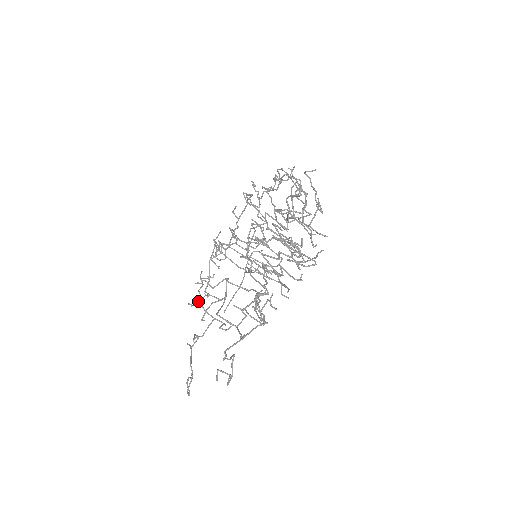
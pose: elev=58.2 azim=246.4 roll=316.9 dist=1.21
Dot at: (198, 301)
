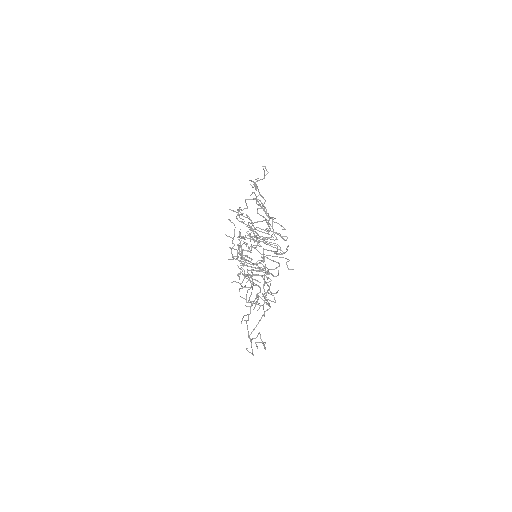
Dot at: occluded
